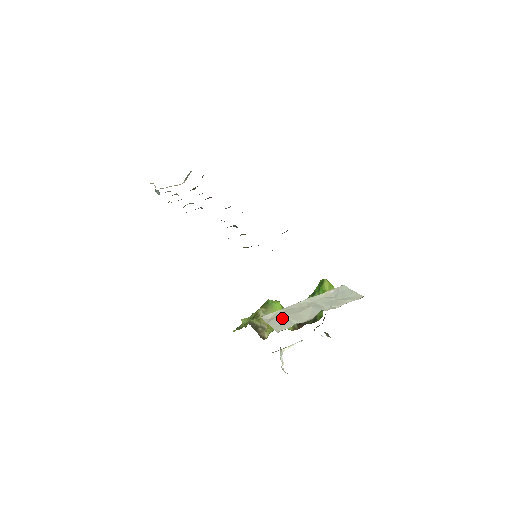
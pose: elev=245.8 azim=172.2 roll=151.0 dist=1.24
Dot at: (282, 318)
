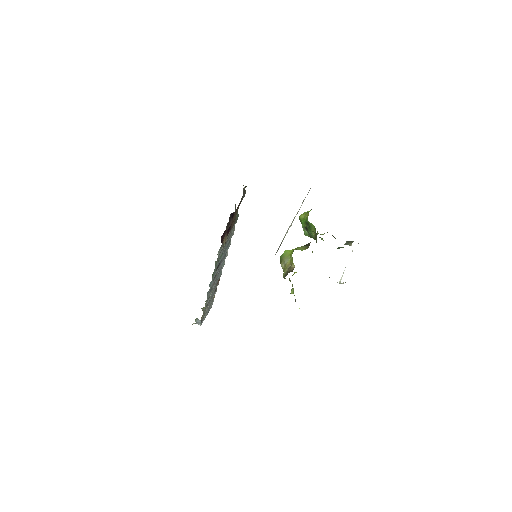
Dot at: (281, 242)
